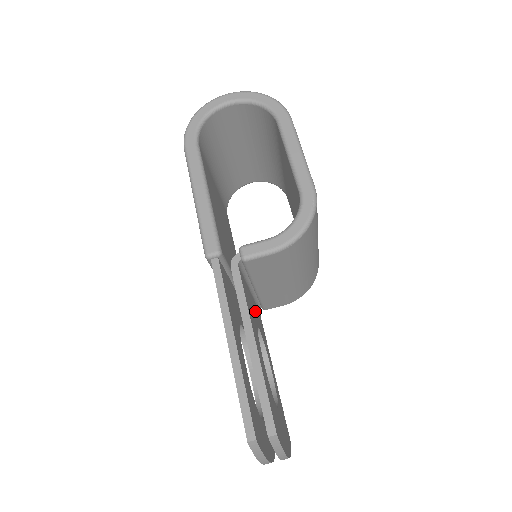
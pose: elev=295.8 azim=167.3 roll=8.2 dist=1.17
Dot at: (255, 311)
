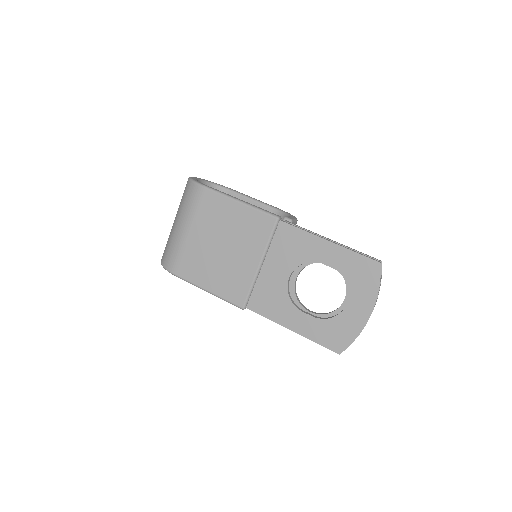
Dot at: occluded
